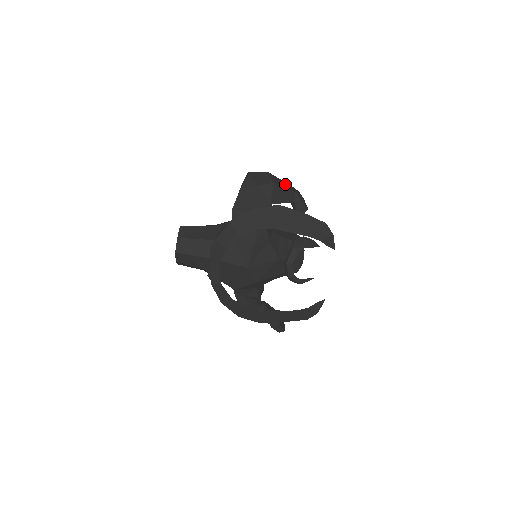
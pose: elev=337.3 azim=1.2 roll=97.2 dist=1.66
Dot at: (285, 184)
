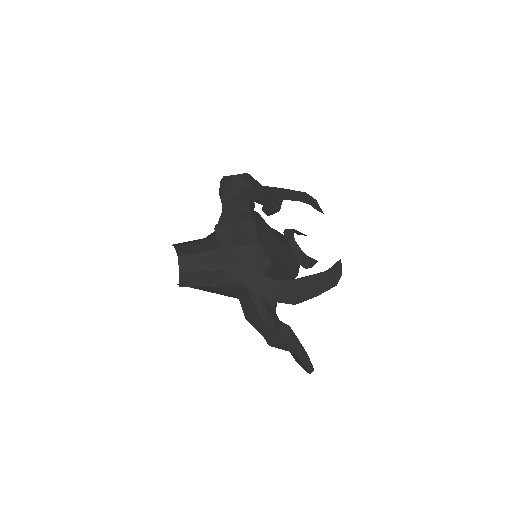
Dot at: occluded
